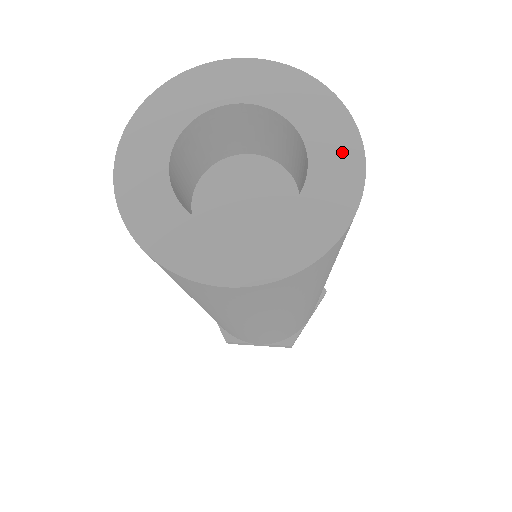
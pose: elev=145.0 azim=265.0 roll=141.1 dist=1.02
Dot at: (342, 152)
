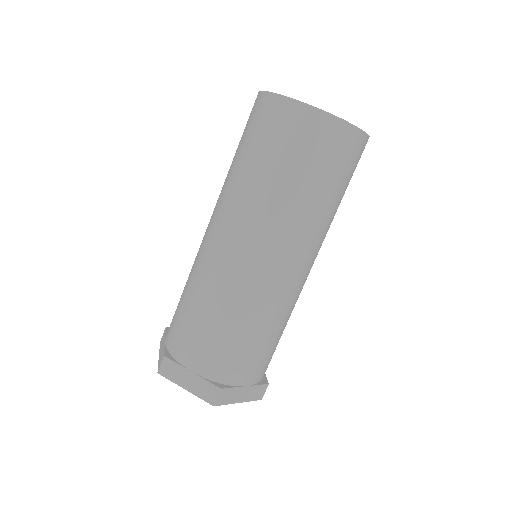
Dot at: occluded
